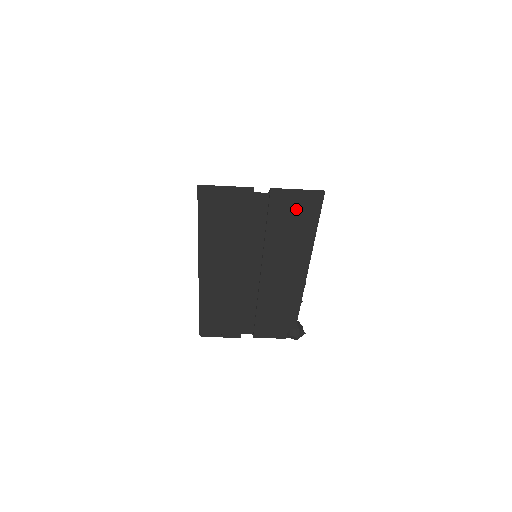
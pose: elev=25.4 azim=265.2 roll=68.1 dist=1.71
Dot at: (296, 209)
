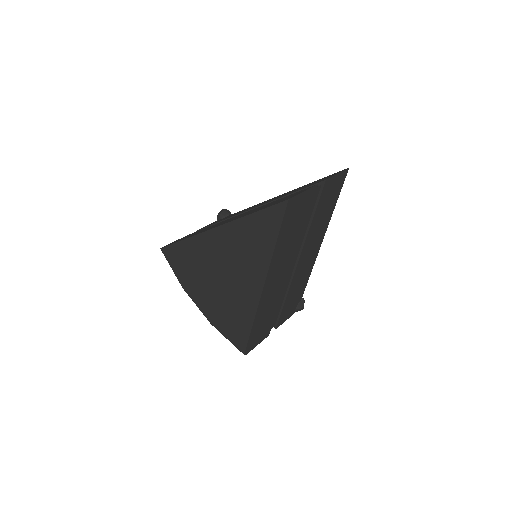
Dot at: (332, 192)
